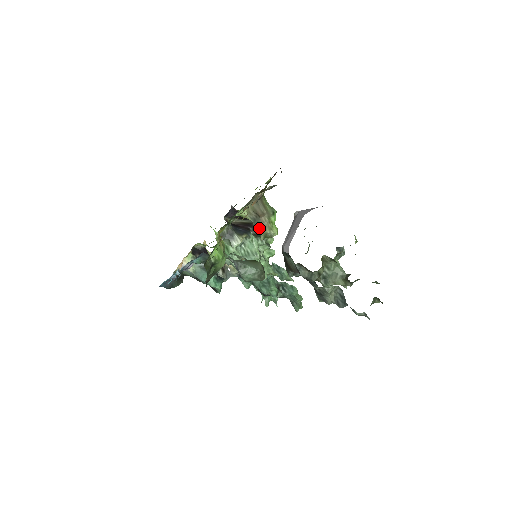
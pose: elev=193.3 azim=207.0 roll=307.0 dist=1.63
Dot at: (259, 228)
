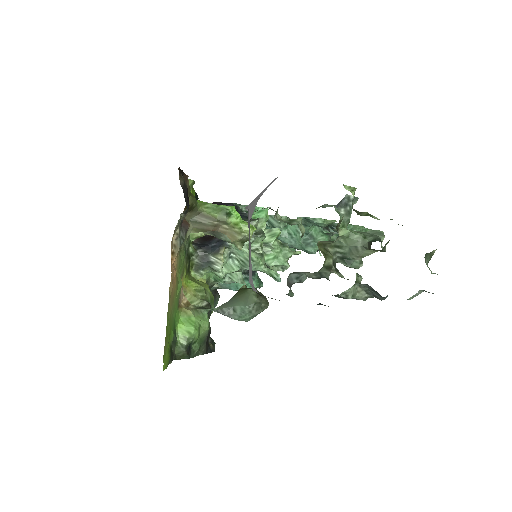
Dot at: (226, 241)
